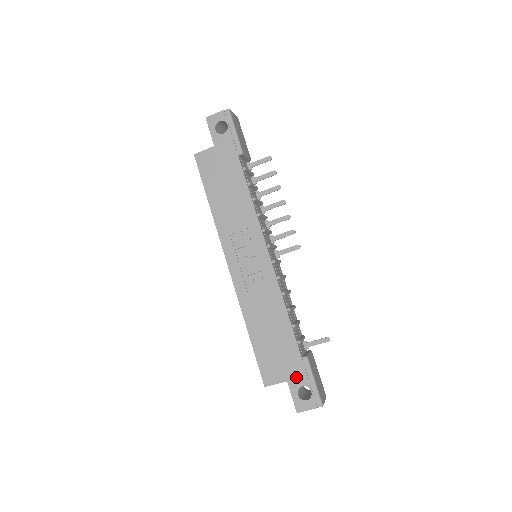
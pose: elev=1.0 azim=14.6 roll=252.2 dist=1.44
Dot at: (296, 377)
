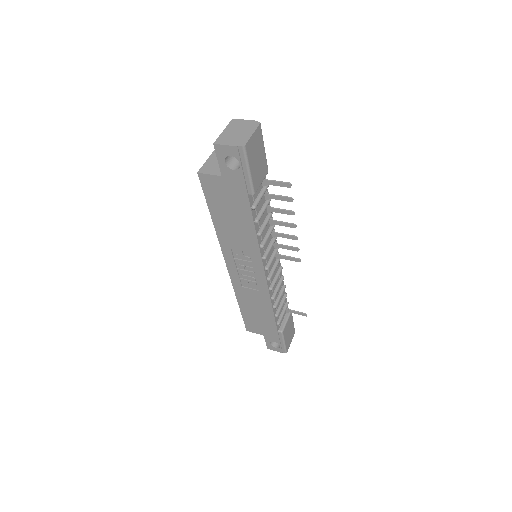
Dot at: (271, 337)
